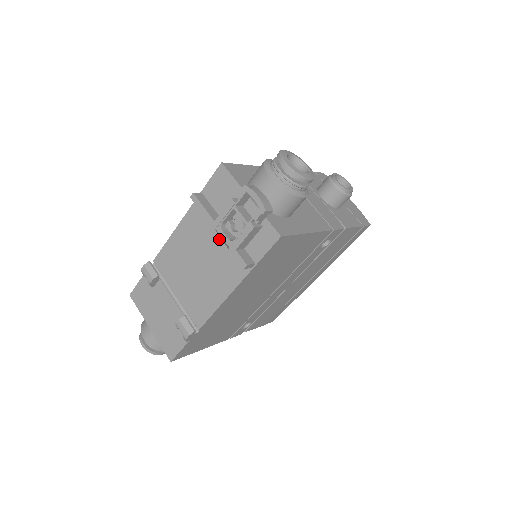
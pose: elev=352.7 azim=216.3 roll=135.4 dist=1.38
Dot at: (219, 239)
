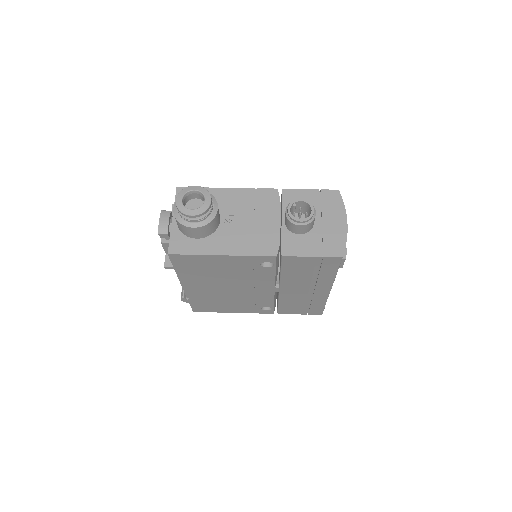
Dot at: occluded
